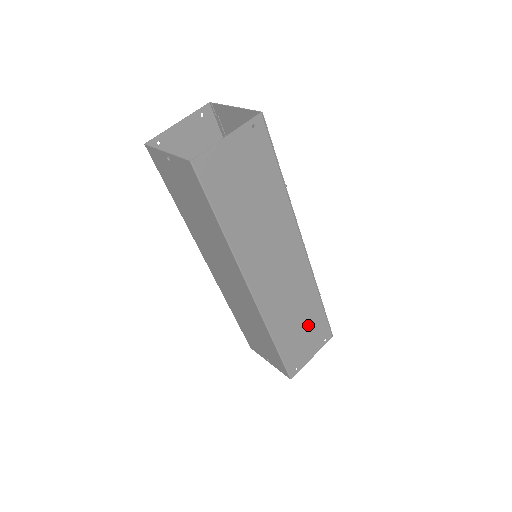
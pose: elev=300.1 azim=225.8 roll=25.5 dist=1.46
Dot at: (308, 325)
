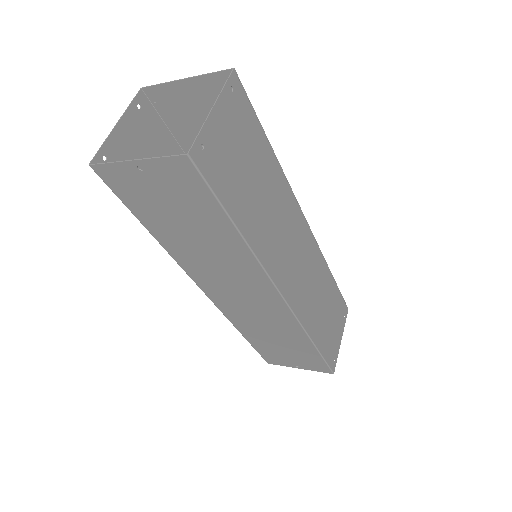
Dot at: (330, 308)
